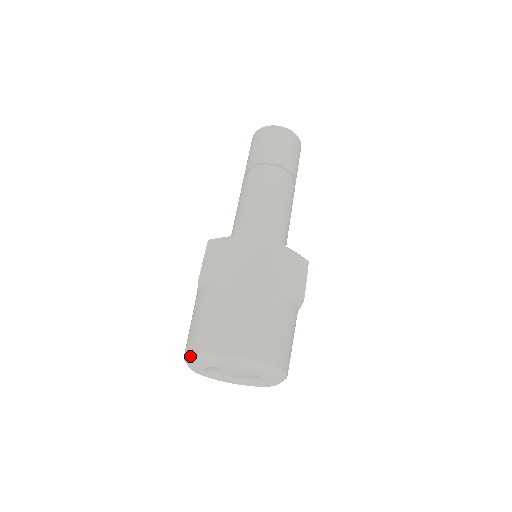
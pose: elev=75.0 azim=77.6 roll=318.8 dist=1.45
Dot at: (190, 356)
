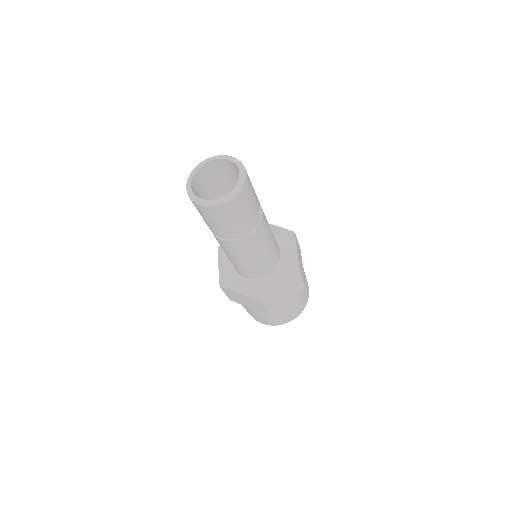
Dot at: occluded
